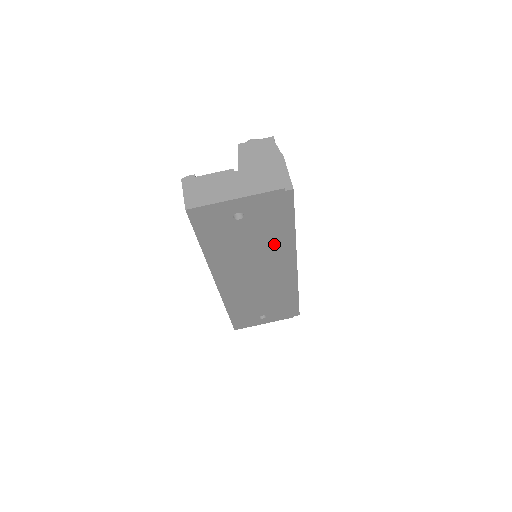
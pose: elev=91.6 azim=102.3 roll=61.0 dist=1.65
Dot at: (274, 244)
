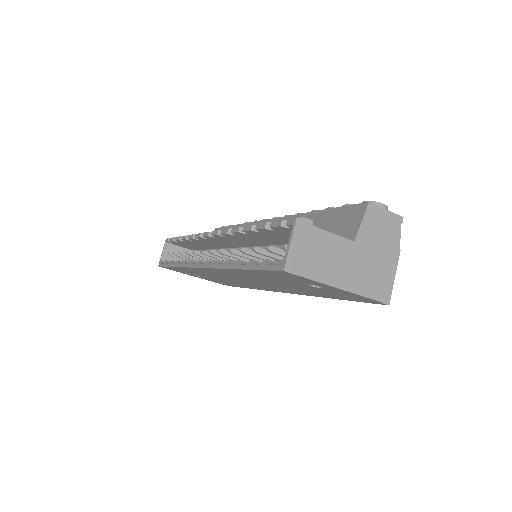
Dot at: occluded
